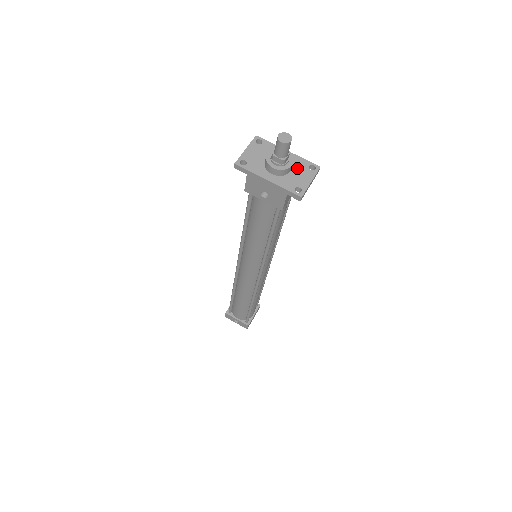
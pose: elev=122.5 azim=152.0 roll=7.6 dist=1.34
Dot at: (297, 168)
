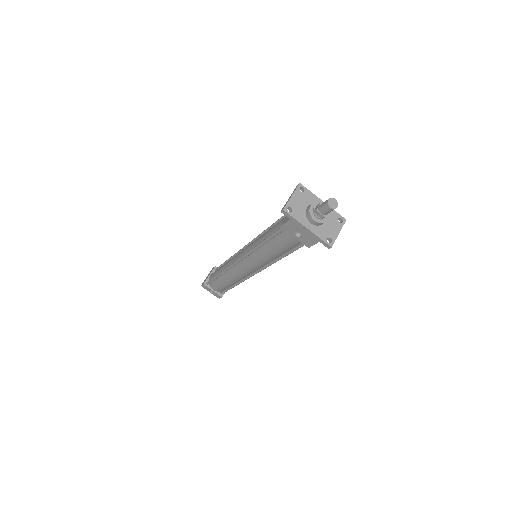
Dot at: (329, 219)
